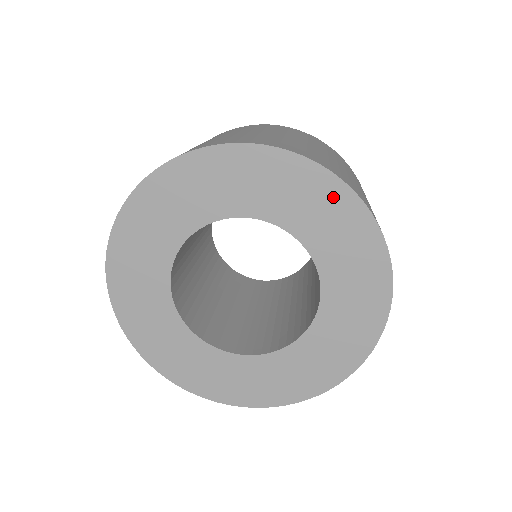
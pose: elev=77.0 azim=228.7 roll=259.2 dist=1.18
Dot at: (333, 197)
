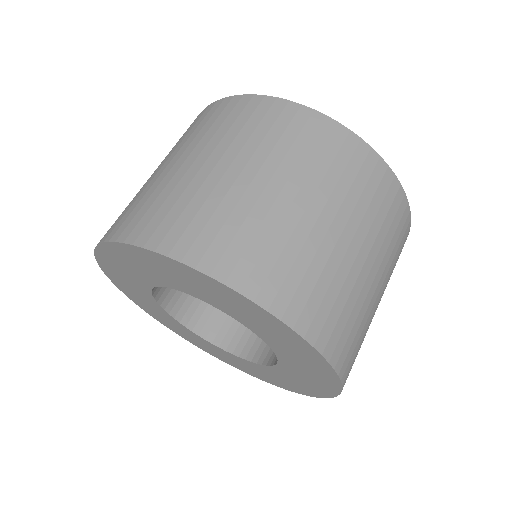
Dot at: (274, 324)
